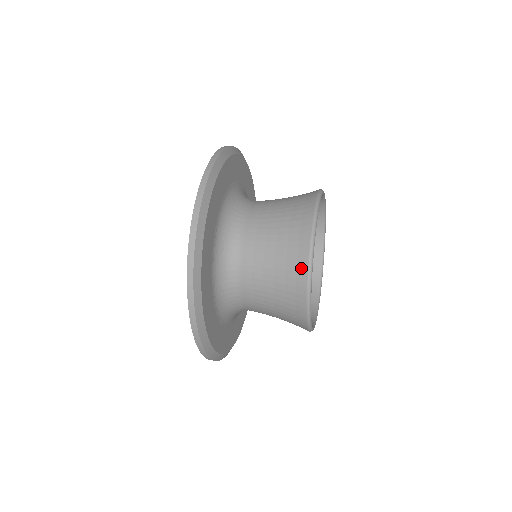
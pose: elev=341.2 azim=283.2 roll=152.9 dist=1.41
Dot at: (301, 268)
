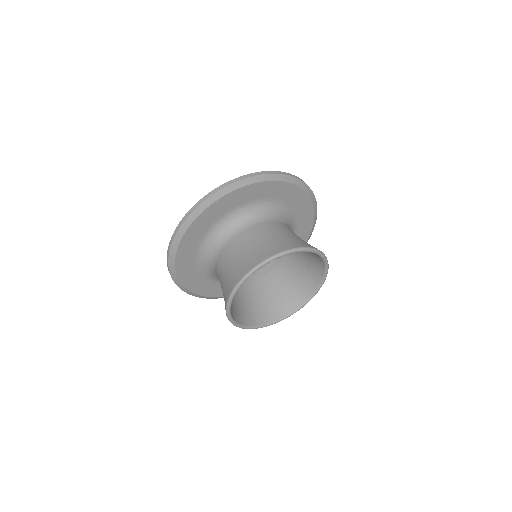
Dot at: occluded
